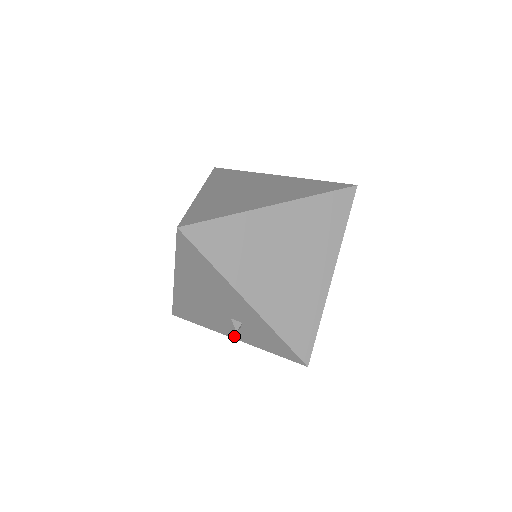
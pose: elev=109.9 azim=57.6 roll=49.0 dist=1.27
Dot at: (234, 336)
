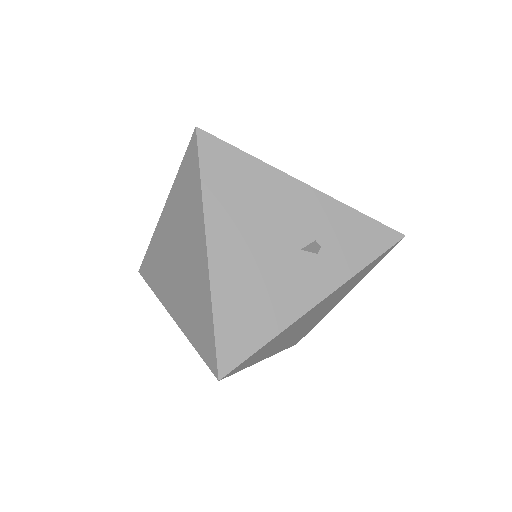
Dot at: (318, 295)
